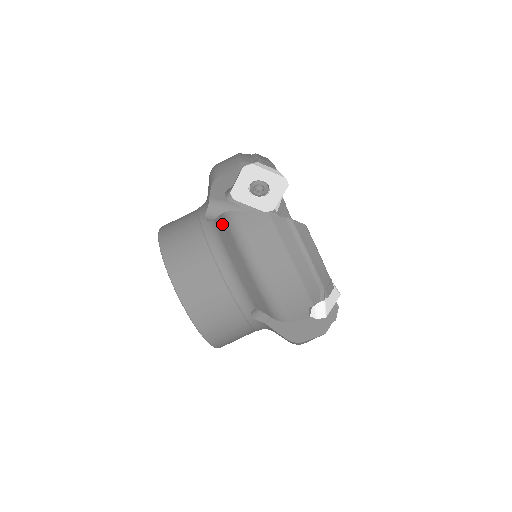
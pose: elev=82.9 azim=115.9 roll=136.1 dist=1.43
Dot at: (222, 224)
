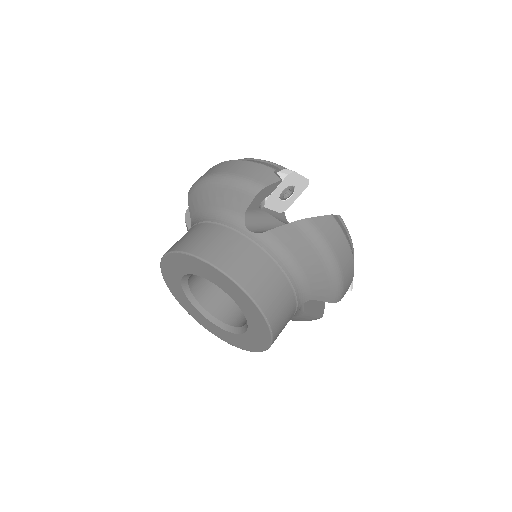
Dot at: (191, 205)
